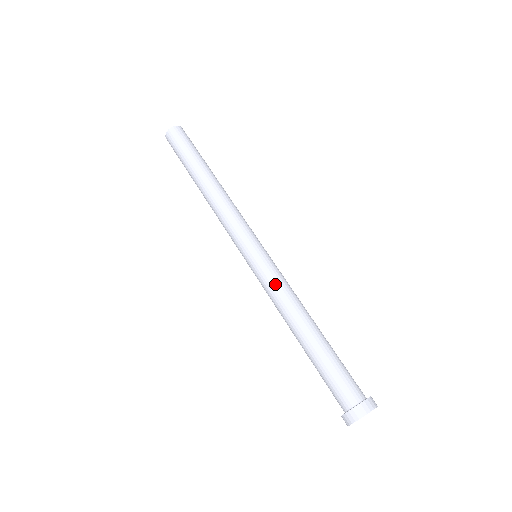
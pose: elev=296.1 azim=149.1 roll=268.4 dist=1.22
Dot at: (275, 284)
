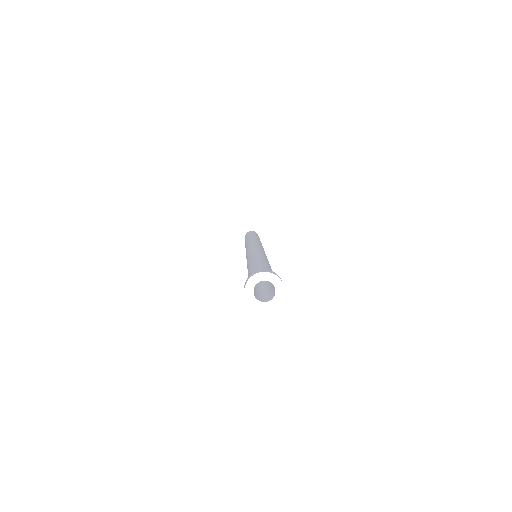
Dot at: (251, 253)
